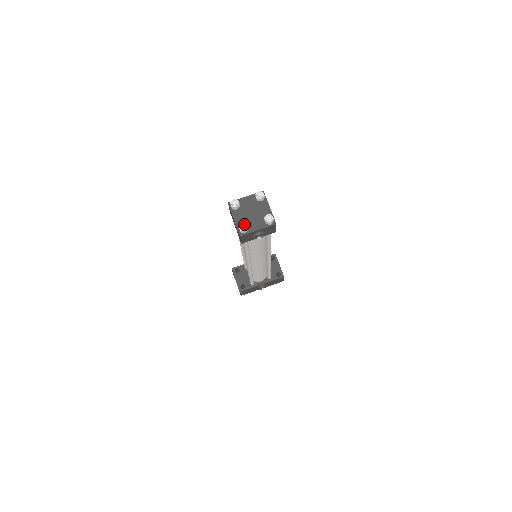
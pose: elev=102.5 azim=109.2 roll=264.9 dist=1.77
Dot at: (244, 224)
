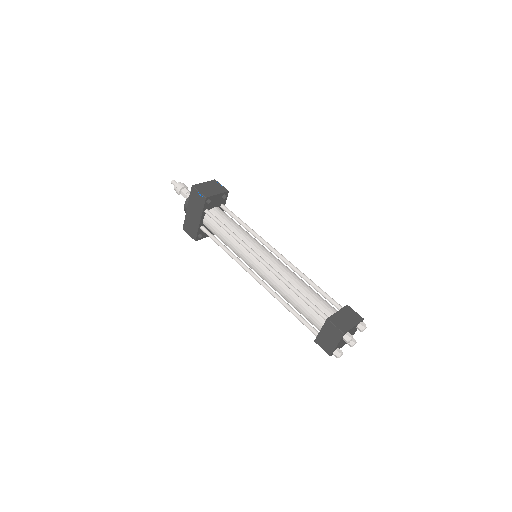
Dot at: occluded
